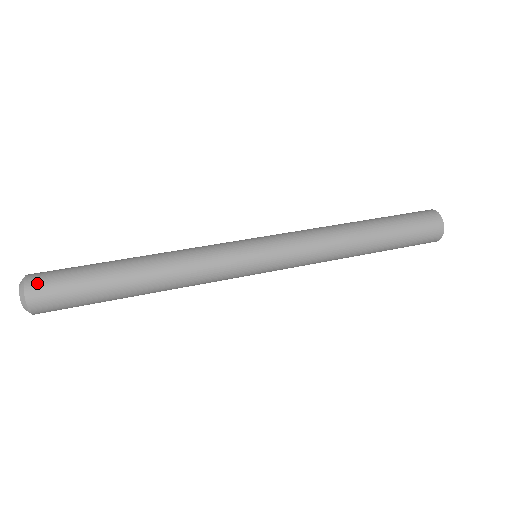
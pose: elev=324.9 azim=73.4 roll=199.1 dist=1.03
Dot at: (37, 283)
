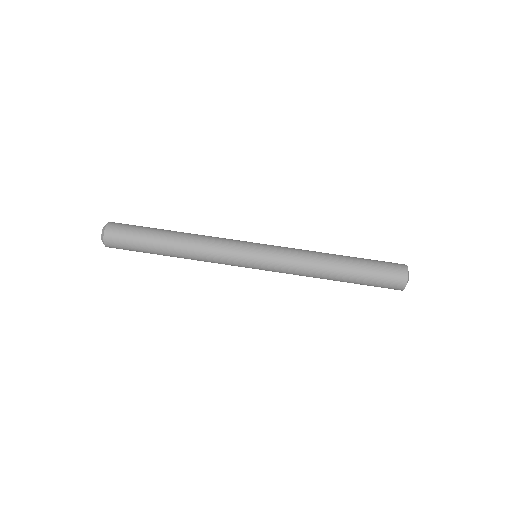
Dot at: (111, 244)
